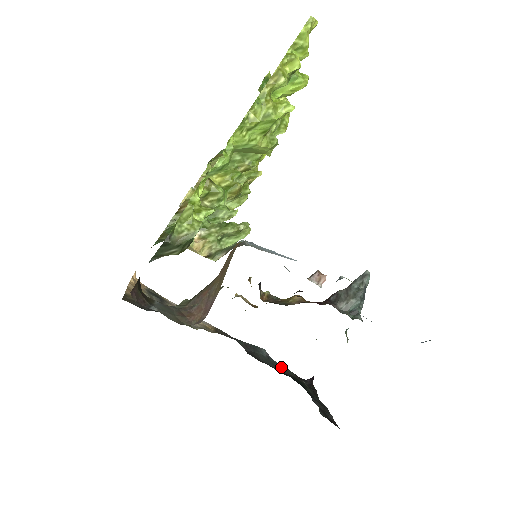
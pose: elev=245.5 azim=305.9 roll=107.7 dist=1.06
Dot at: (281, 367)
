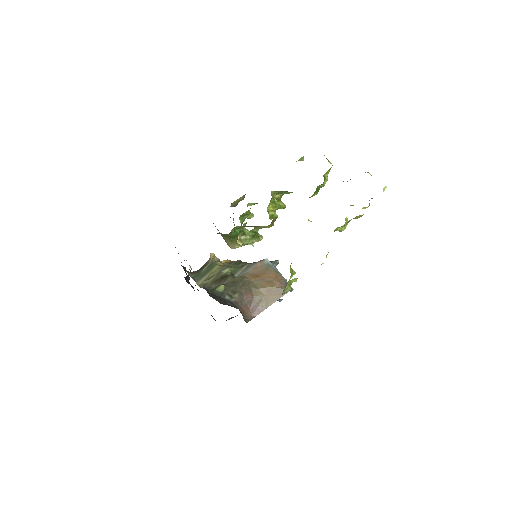
Dot at: occluded
